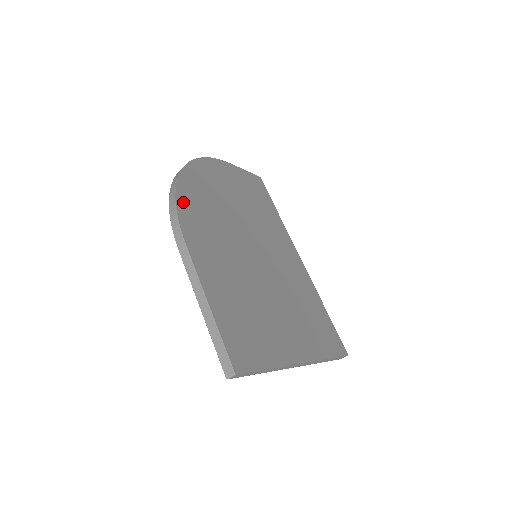
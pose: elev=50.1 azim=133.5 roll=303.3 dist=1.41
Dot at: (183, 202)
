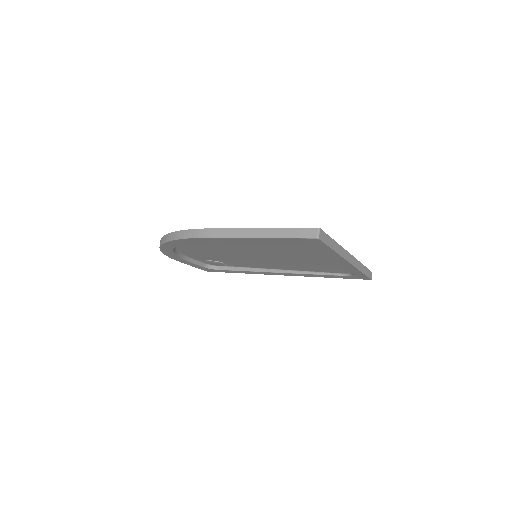
Dot at: occluded
